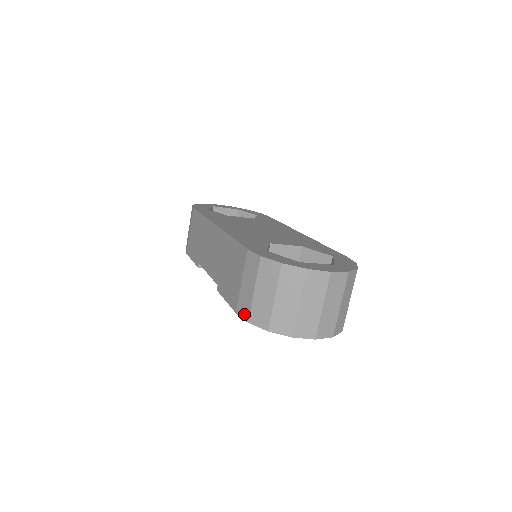
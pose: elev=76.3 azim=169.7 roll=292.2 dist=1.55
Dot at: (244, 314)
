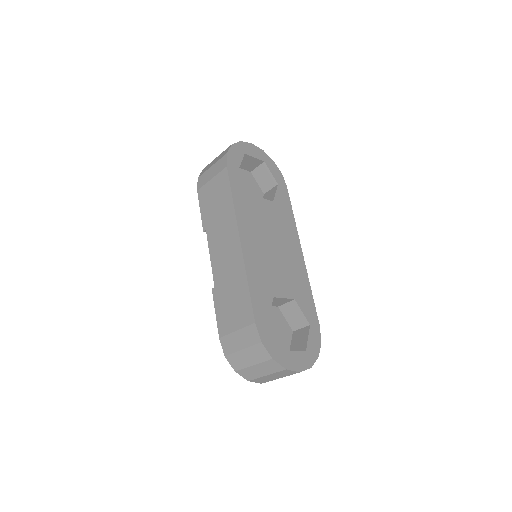
Dot at: (225, 349)
